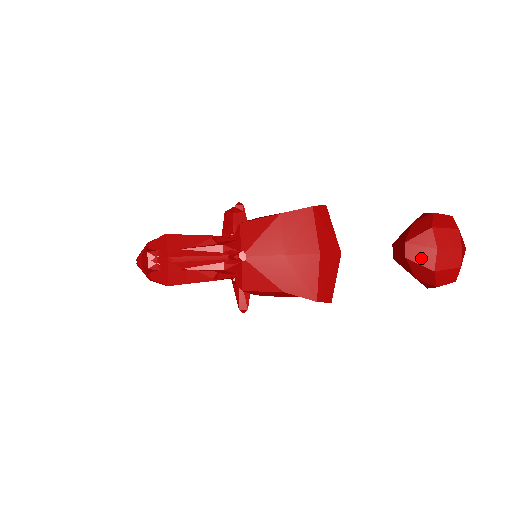
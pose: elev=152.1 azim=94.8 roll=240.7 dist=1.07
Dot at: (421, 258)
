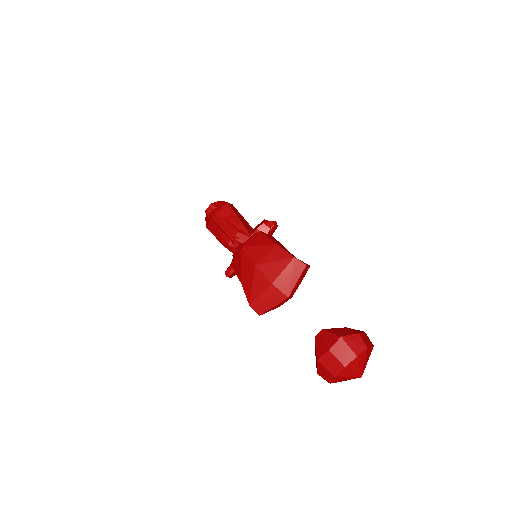
Dot at: (319, 346)
